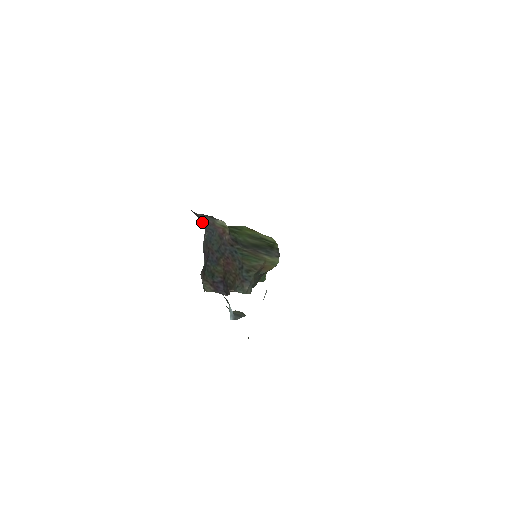
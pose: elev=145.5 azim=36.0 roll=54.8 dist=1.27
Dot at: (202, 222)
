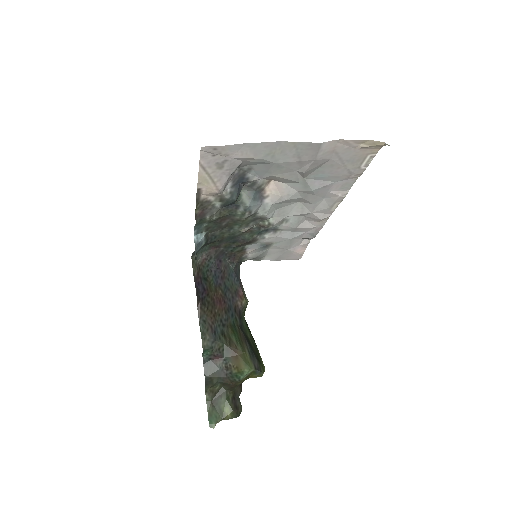
Dot at: (239, 268)
